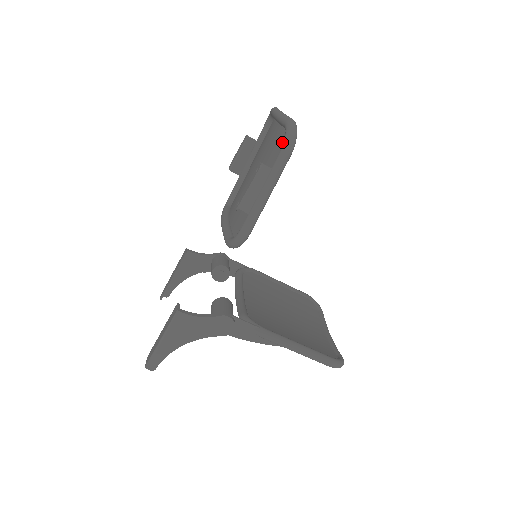
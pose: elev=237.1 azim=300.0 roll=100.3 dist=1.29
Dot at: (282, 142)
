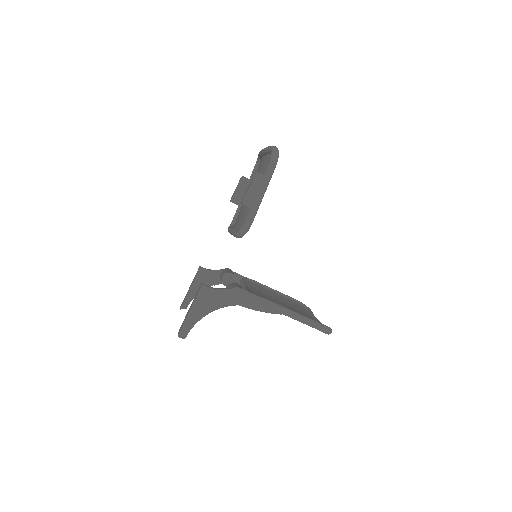
Dot at: occluded
